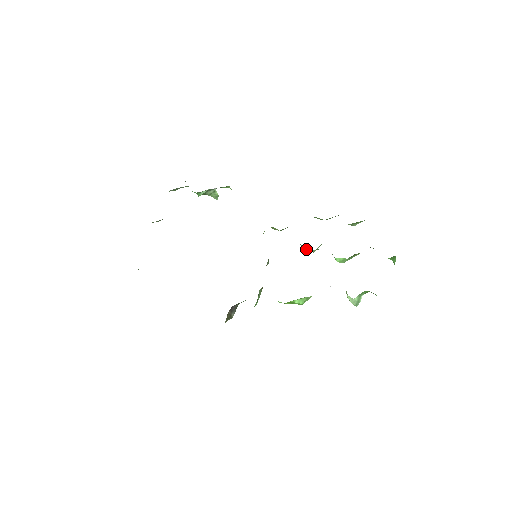
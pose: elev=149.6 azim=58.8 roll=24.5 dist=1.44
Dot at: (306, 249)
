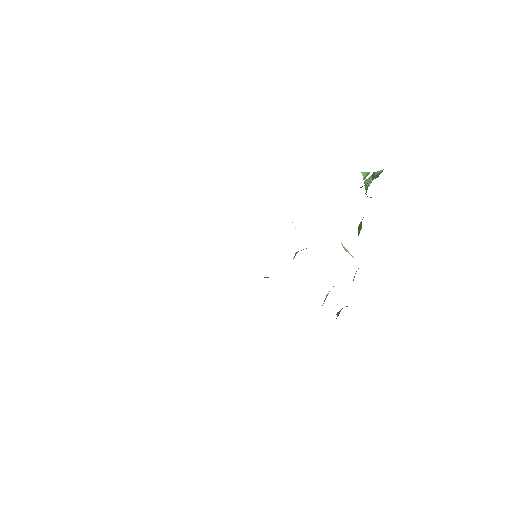
Dot at: occluded
